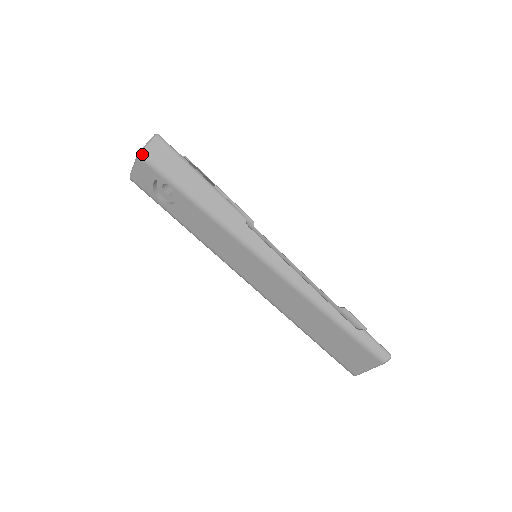
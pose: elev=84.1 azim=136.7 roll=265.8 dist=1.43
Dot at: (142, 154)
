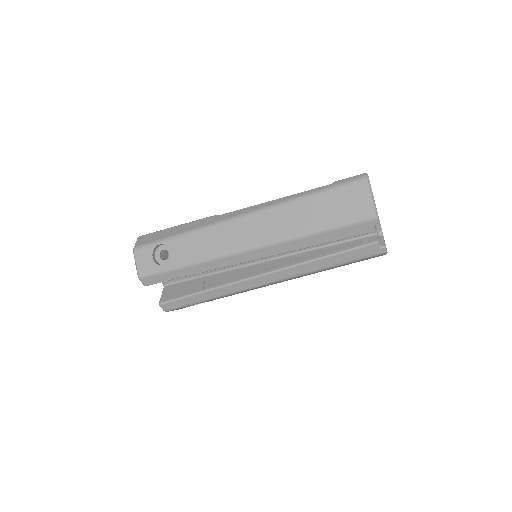
Dot at: (135, 247)
